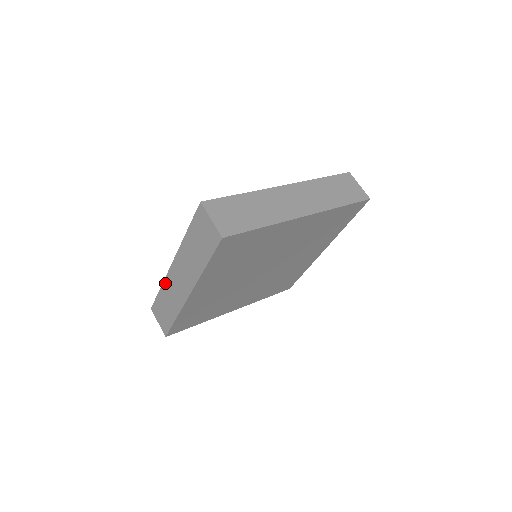
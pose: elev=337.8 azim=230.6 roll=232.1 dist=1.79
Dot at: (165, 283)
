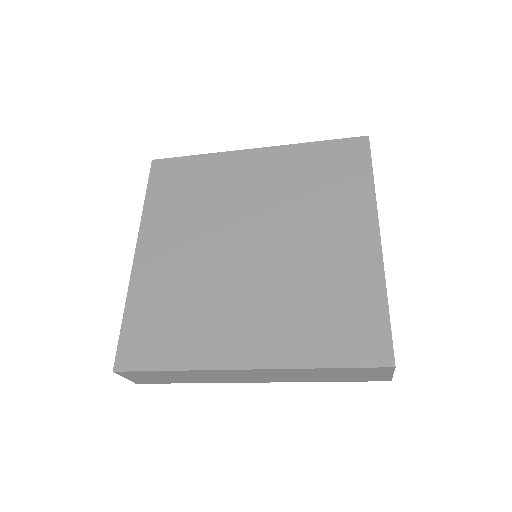
Dot at: occluded
